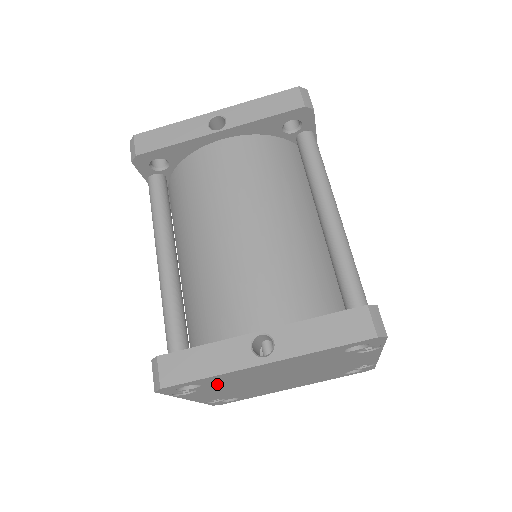
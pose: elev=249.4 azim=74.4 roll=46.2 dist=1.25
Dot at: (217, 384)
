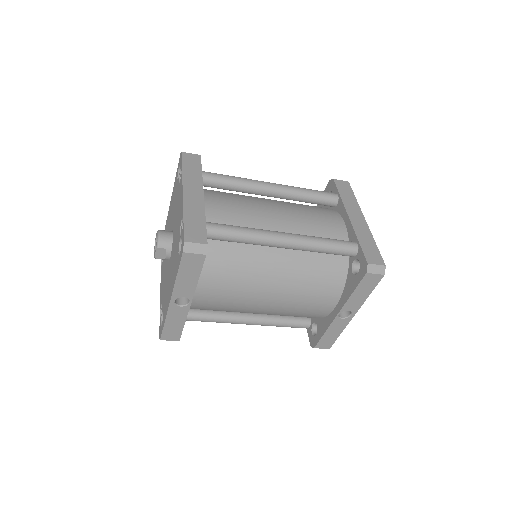
Dot at: occluded
